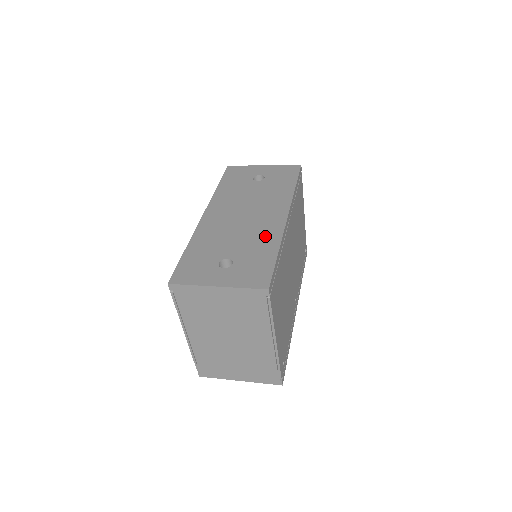
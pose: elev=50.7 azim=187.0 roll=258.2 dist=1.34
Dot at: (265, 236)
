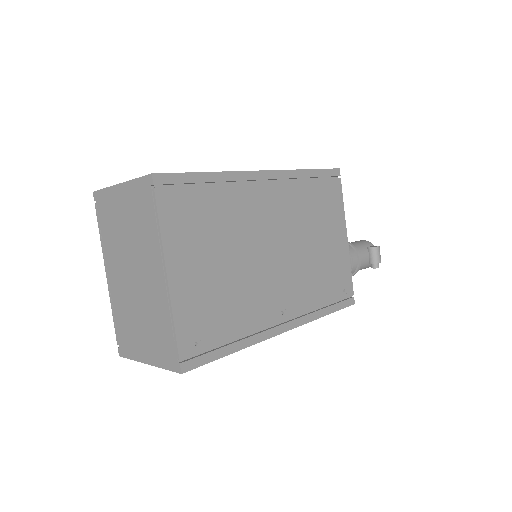
Dot at: occluded
